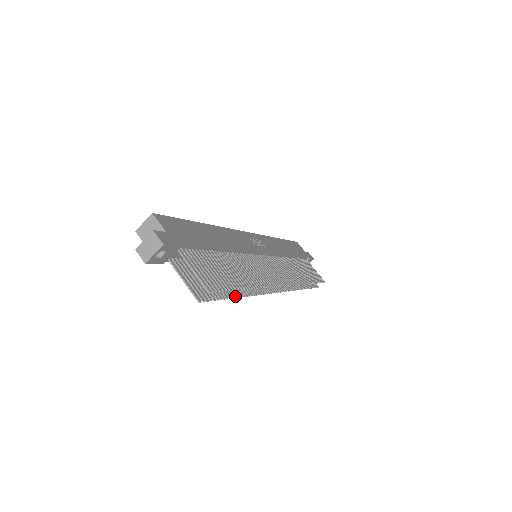
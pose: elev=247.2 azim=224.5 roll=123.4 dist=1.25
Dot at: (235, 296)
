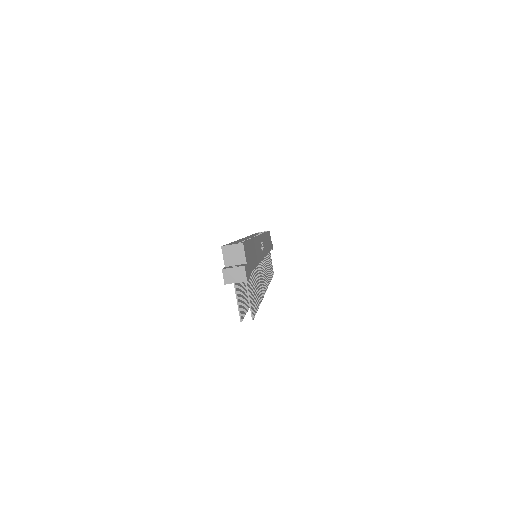
Dot at: (249, 307)
